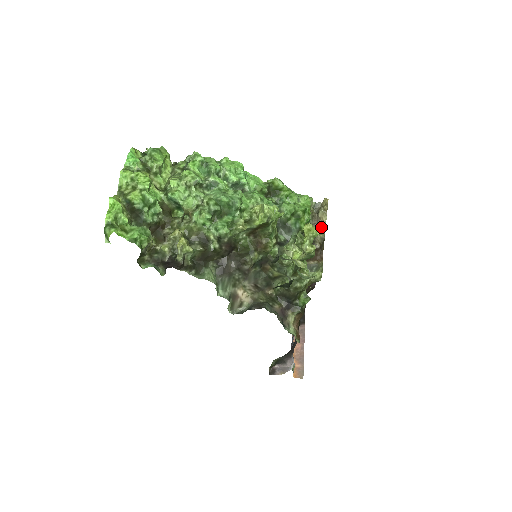
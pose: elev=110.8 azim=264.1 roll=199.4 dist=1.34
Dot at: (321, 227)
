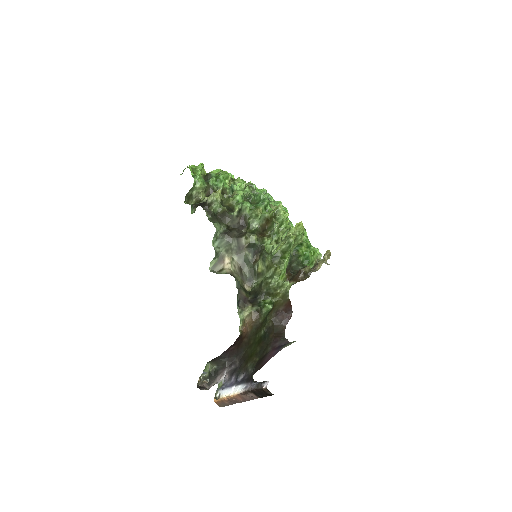
Dot at: (315, 270)
